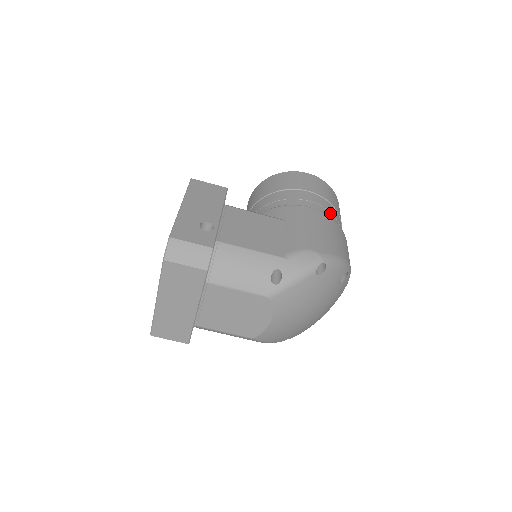
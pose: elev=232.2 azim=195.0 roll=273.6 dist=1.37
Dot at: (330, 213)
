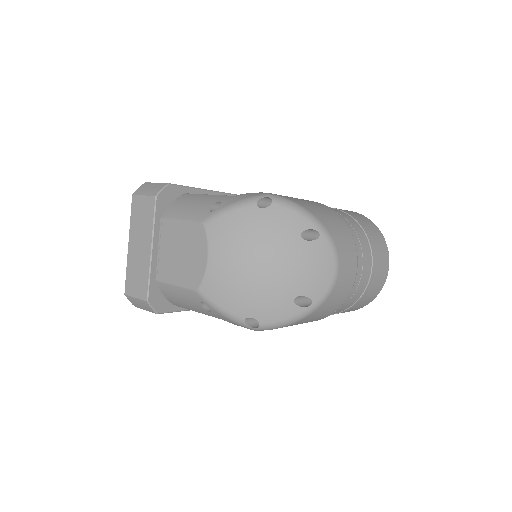
Dot at: (339, 214)
